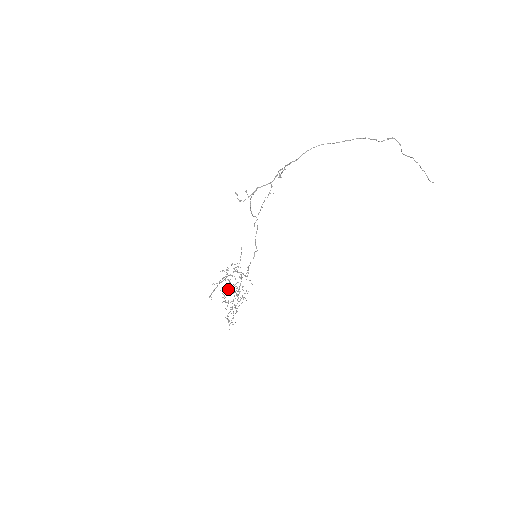
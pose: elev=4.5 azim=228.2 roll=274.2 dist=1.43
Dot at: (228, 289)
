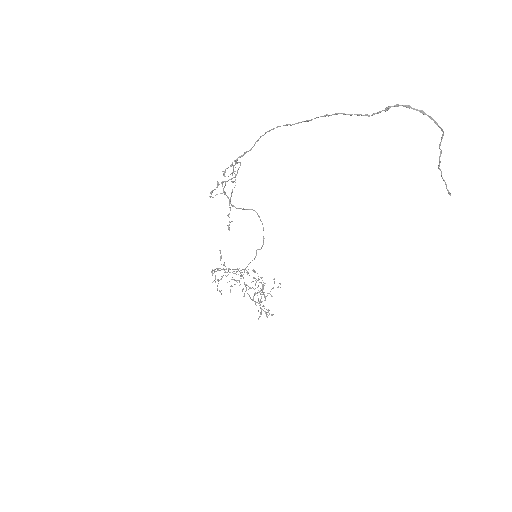
Dot at: (252, 281)
